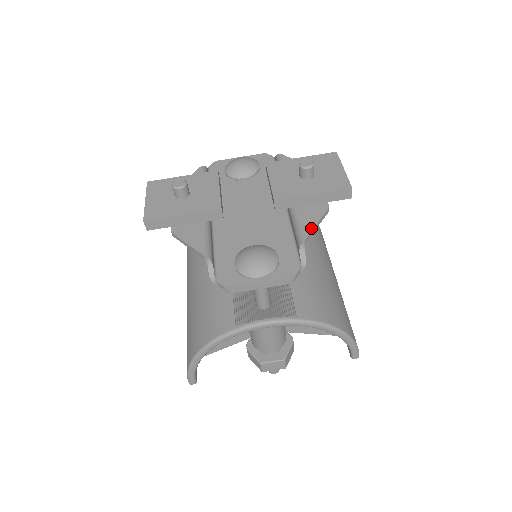
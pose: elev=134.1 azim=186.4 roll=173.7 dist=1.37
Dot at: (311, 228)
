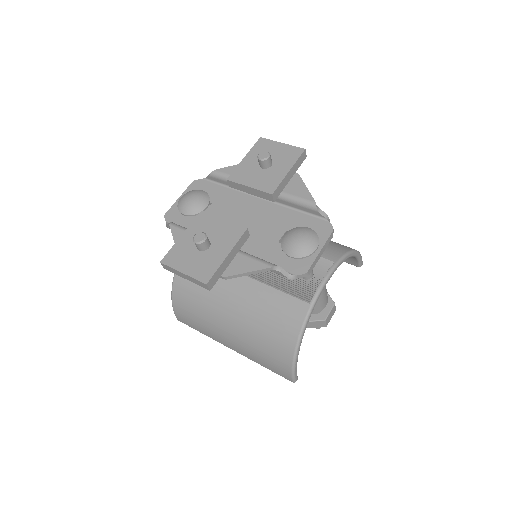
Dot at: (308, 193)
